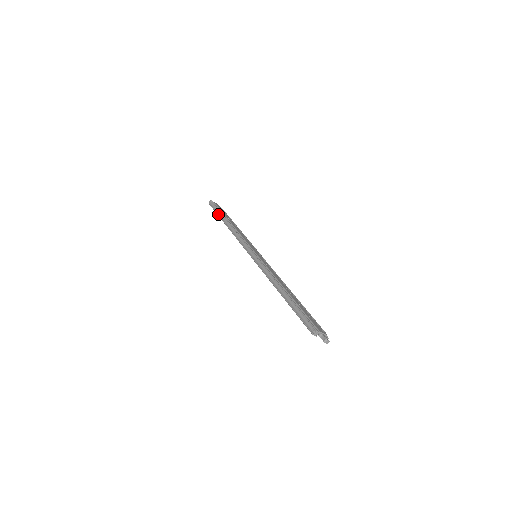
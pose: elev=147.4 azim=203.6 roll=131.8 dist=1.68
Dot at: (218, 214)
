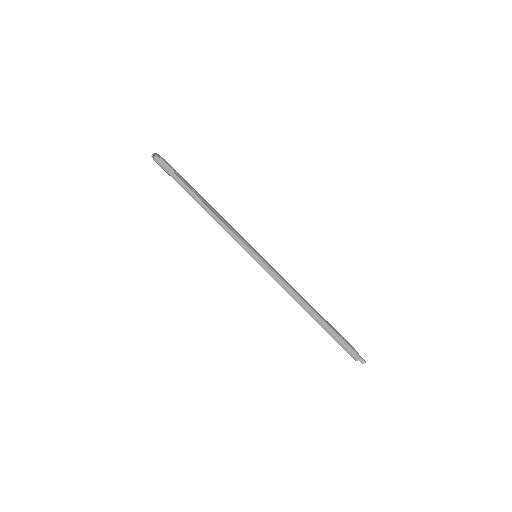
Dot at: (181, 185)
